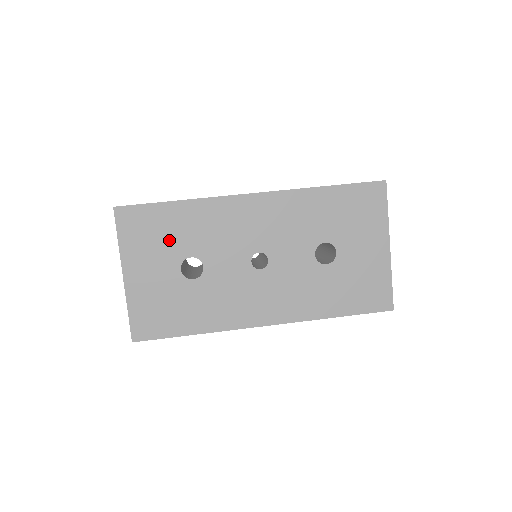
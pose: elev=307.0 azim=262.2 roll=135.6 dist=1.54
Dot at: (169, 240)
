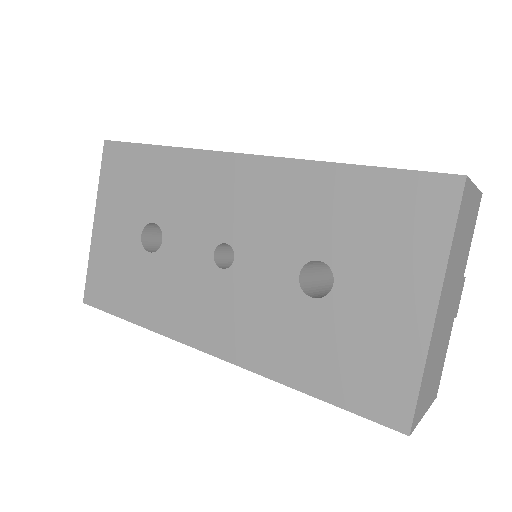
Dot at: (140, 194)
